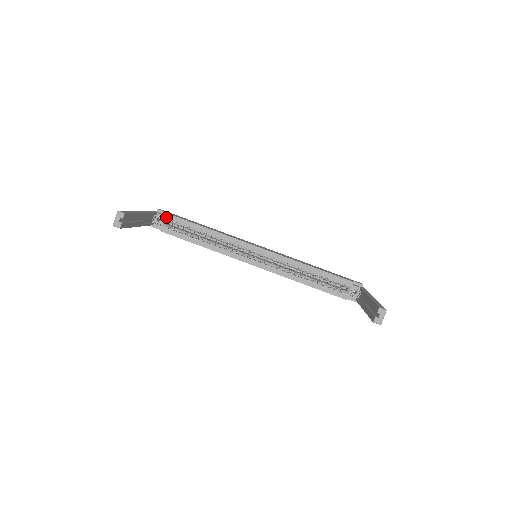
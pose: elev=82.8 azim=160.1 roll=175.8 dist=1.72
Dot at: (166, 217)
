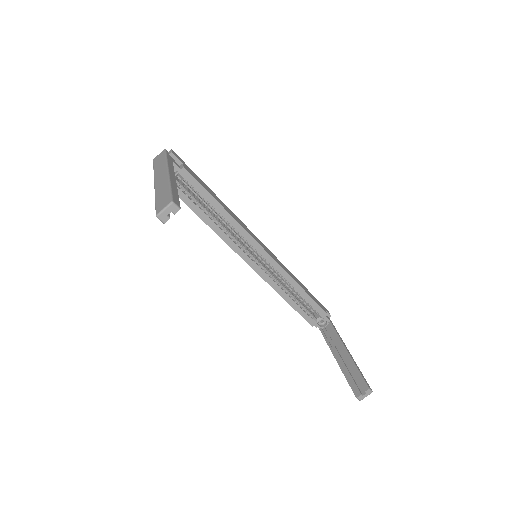
Dot at: (181, 172)
